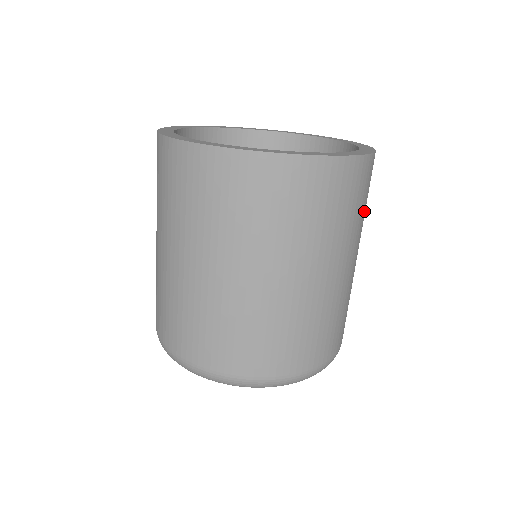
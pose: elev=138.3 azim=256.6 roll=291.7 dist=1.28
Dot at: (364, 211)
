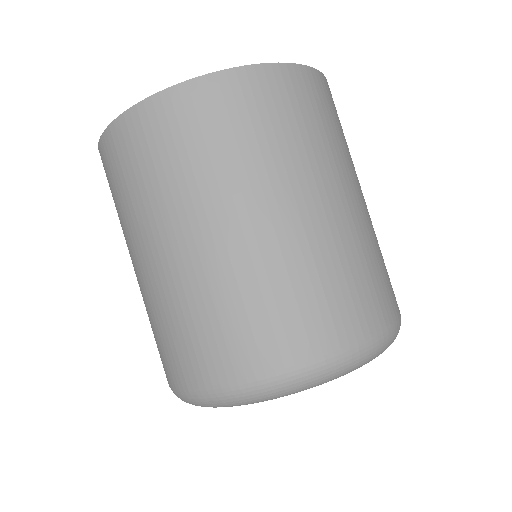
Dot at: (305, 136)
